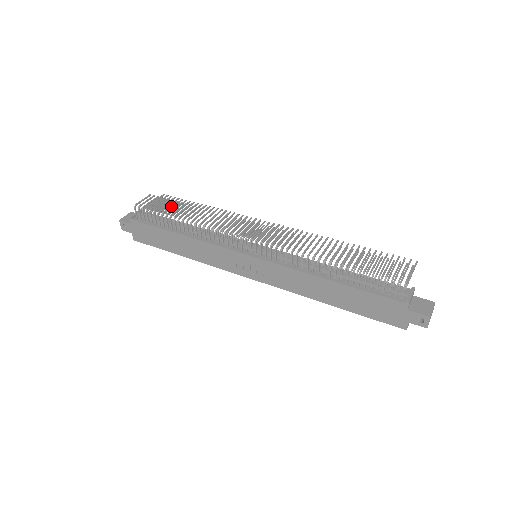
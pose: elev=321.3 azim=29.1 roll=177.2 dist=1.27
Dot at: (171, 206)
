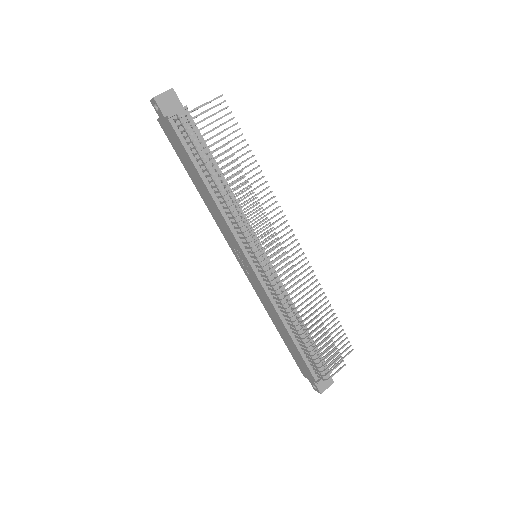
Dot at: (218, 149)
